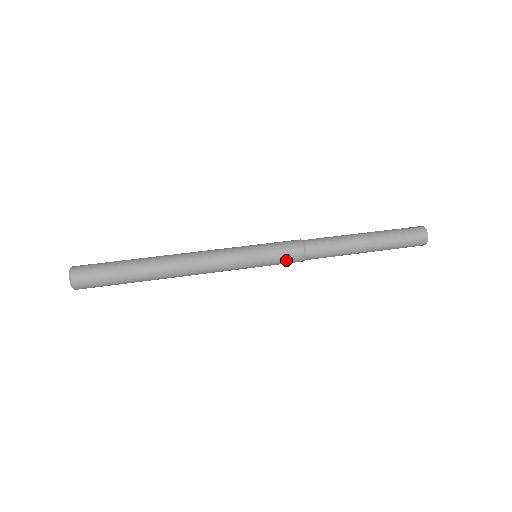
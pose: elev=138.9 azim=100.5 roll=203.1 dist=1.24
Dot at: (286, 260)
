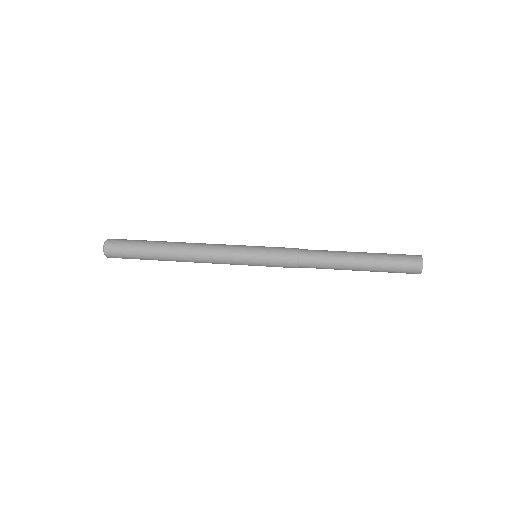
Dot at: (280, 264)
